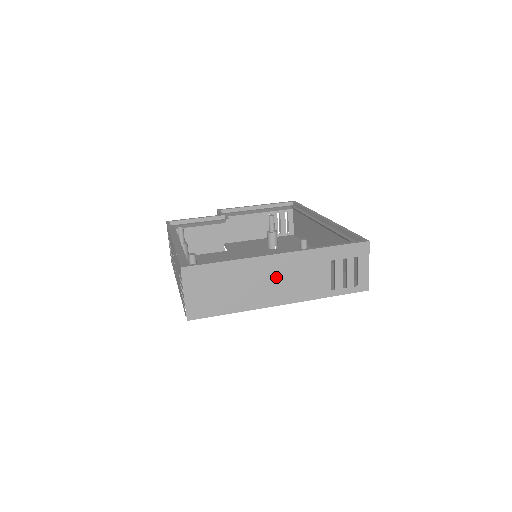
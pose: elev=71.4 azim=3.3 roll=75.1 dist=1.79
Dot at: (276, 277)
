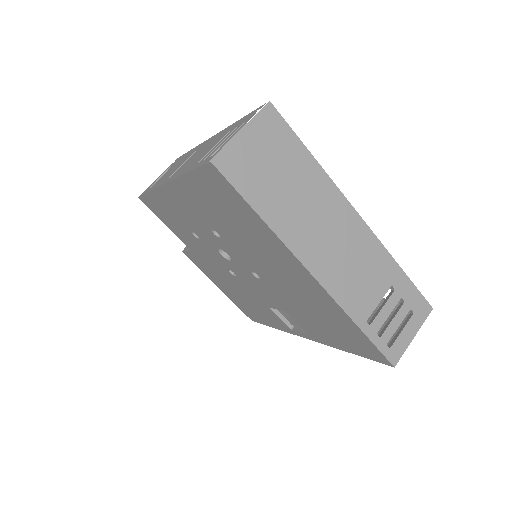
Dot at: (336, 236)
